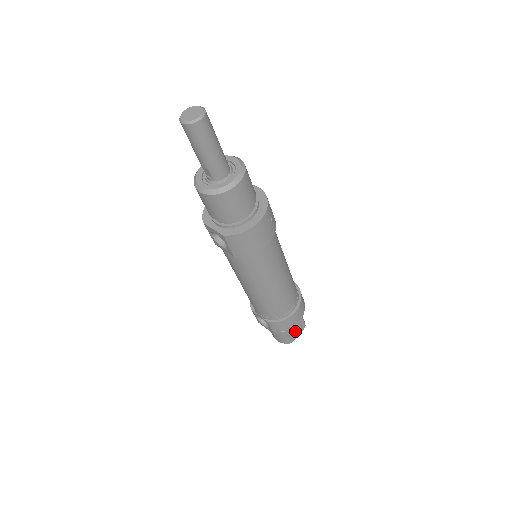
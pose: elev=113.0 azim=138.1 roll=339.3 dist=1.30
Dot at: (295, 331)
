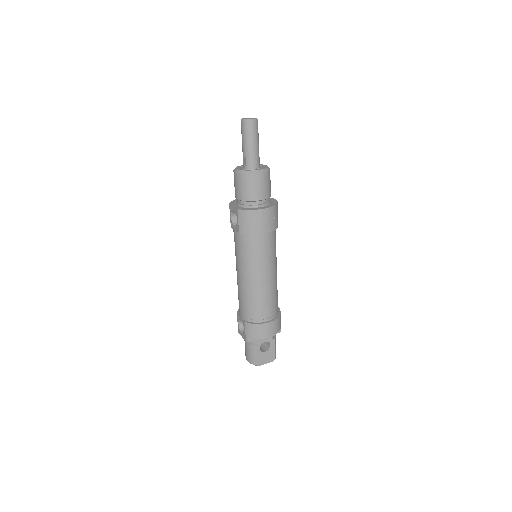
Dot at: (265, 355)
